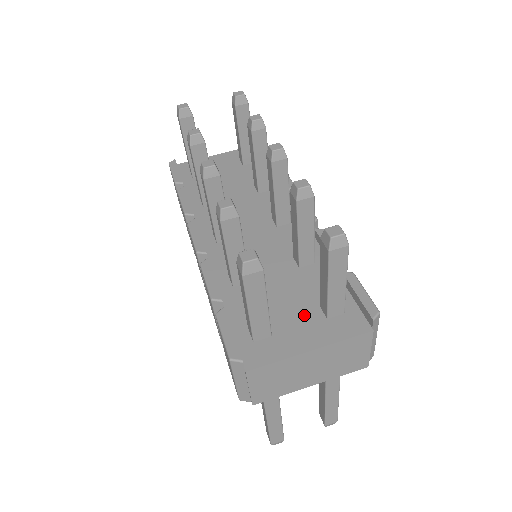
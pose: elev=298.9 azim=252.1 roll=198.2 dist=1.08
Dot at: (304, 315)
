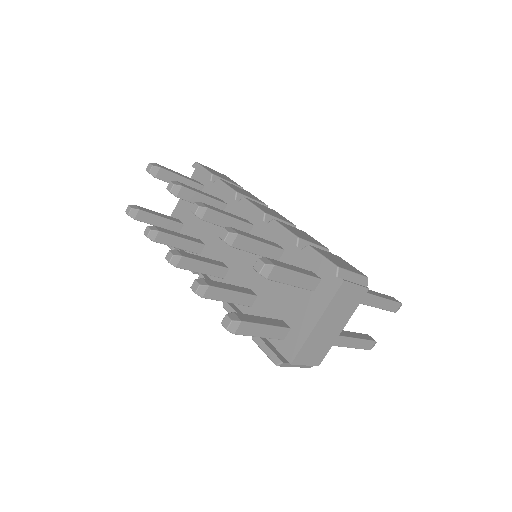
Dot at: (299, 299)
